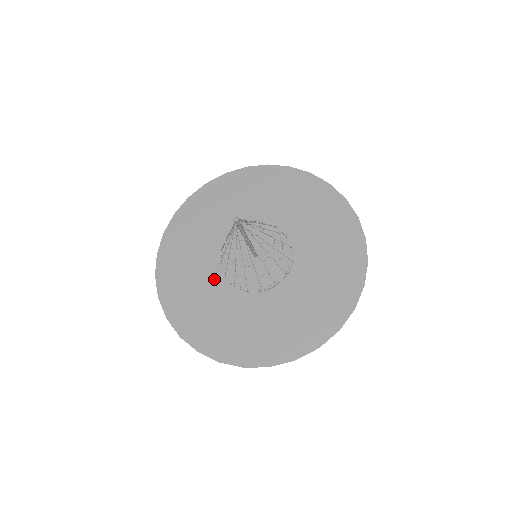
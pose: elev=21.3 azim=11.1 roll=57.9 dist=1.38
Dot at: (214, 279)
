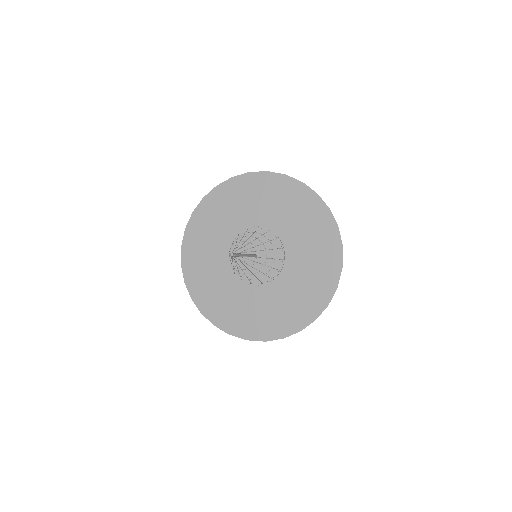
Dot at: (223, 247)
